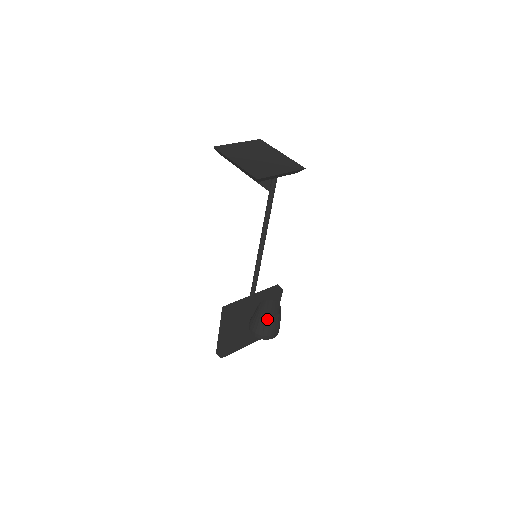
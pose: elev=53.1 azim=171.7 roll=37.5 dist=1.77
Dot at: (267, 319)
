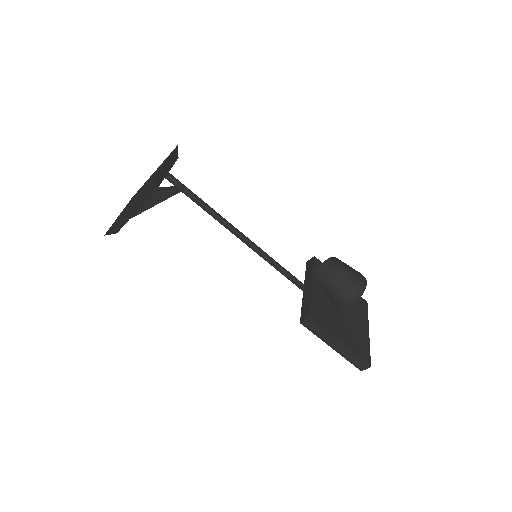
Dot at: (338, 275)
